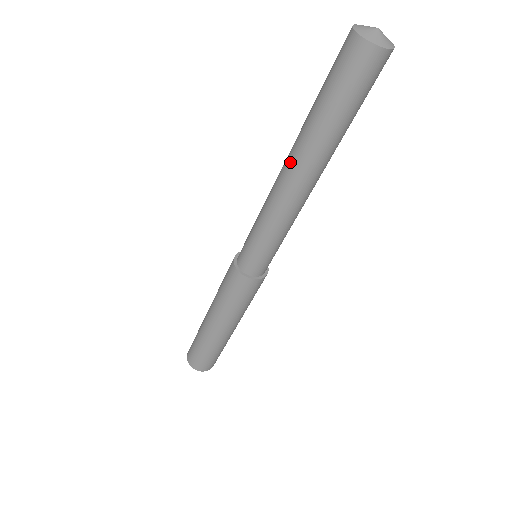
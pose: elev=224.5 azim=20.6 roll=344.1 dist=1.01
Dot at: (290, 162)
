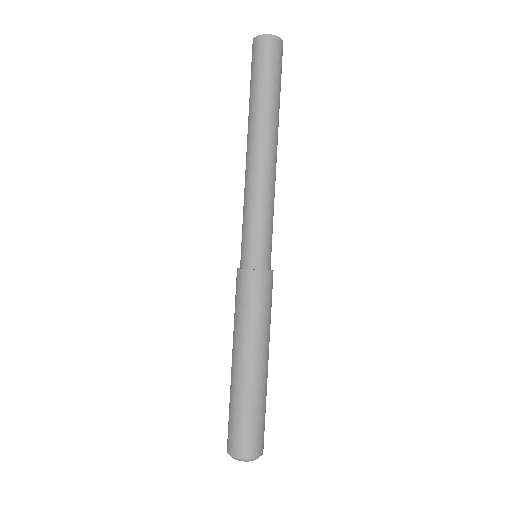
Dot at: (249, 141)
